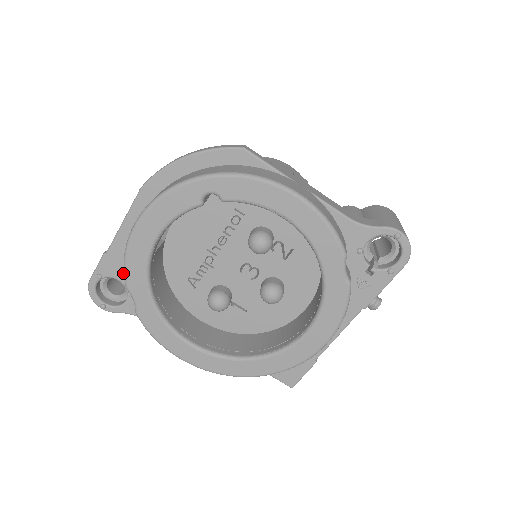
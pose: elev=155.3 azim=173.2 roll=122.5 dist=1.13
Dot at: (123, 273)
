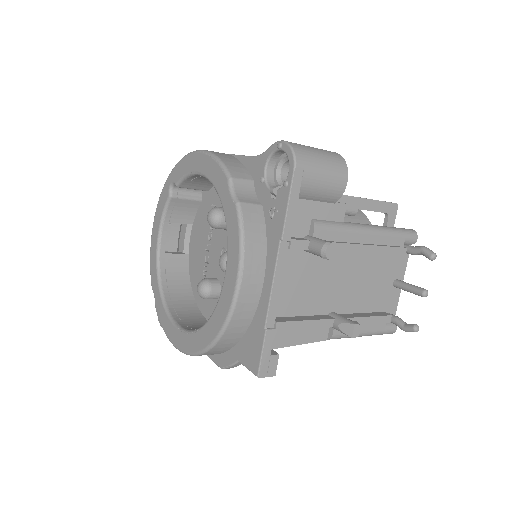
Dot at: occluded
